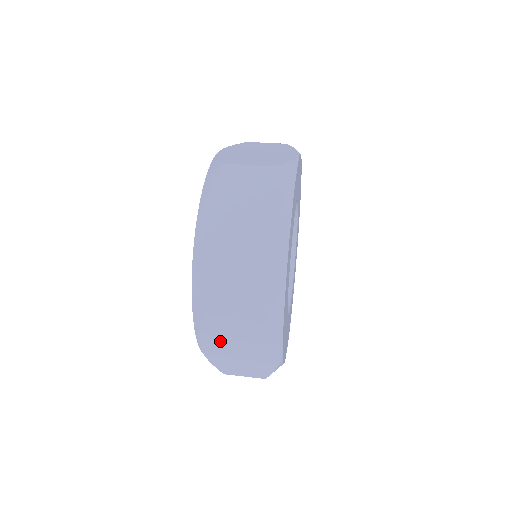
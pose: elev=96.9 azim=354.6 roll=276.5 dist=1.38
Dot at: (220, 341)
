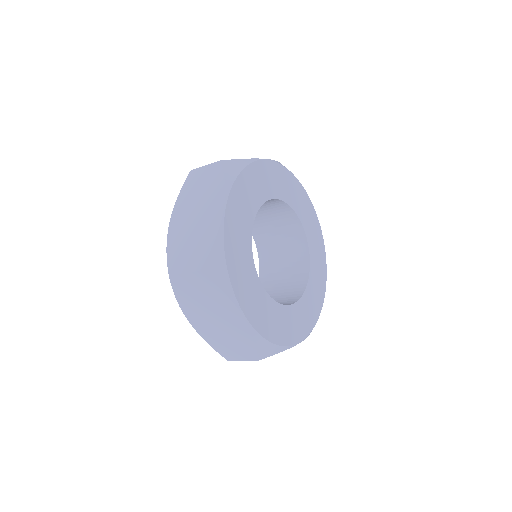
Dot at: (197, 311)
